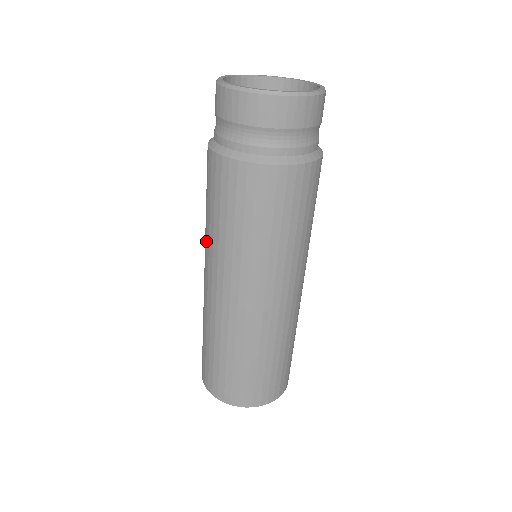
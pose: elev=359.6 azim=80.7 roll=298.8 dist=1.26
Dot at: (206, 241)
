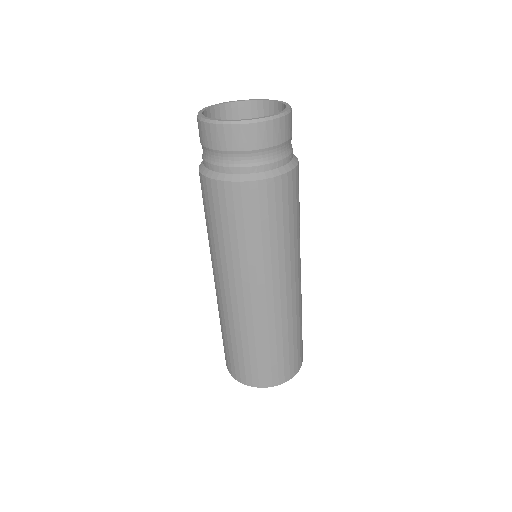
Dot at: (209, 246)
